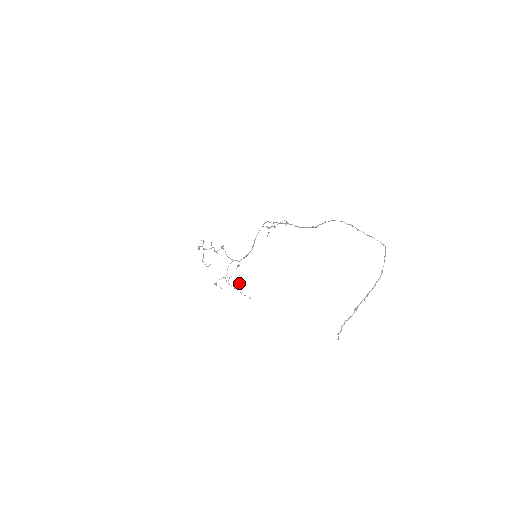
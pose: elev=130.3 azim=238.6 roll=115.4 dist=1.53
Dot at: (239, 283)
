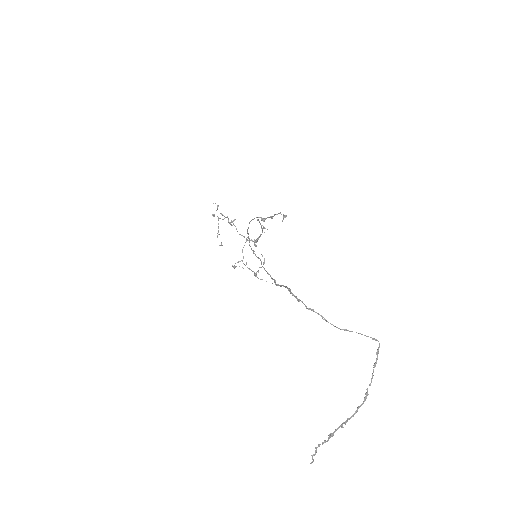
Dot at: (257, 271)
